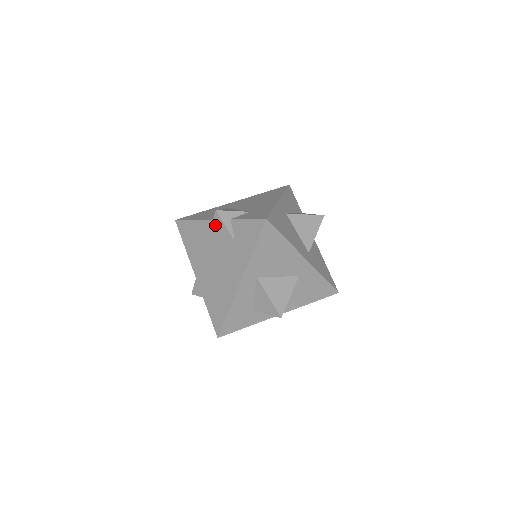
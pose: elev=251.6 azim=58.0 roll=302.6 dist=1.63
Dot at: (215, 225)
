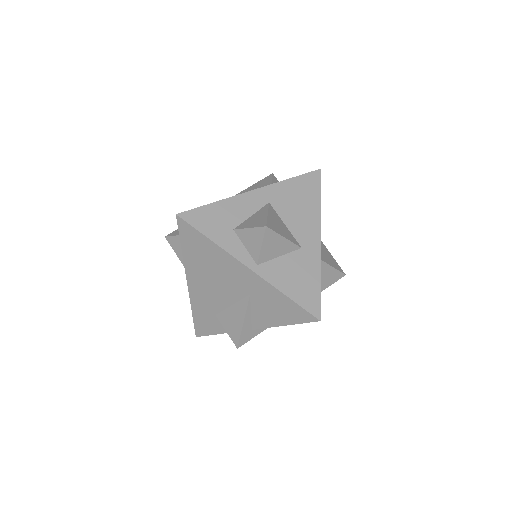
Dot at: (261, 181)
